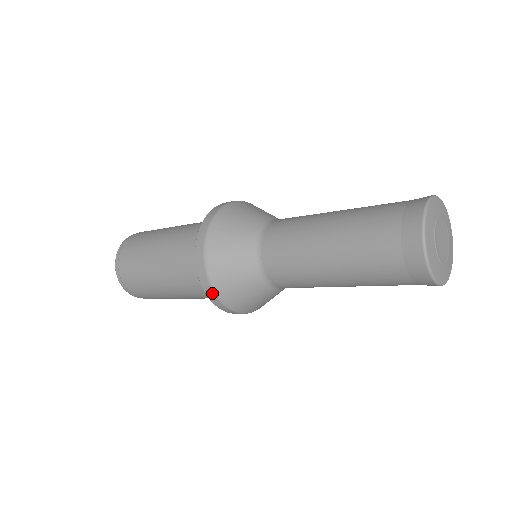
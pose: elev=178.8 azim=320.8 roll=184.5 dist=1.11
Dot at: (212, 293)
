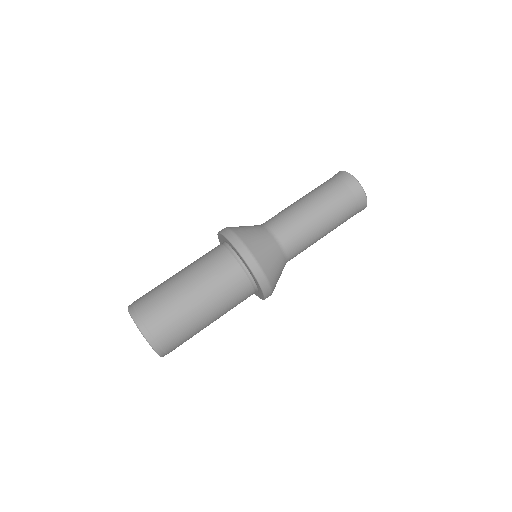
Dot at: (260, 270)
